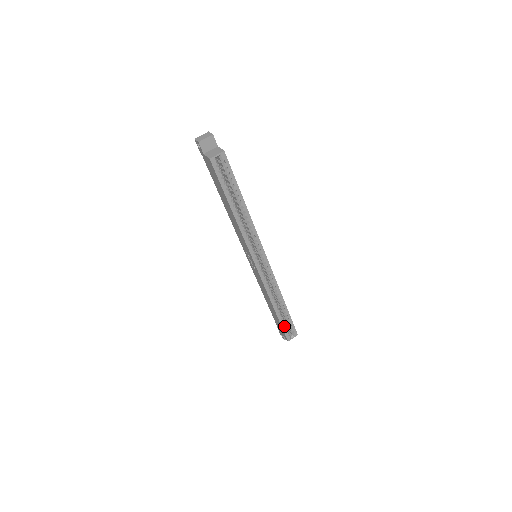
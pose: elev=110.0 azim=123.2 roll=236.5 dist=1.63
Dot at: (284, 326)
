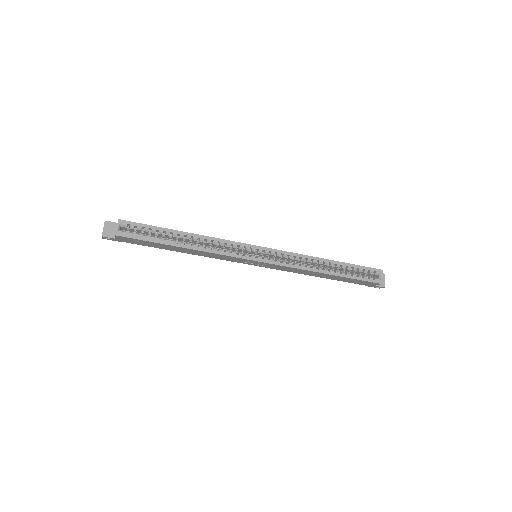
Dot at: (358, 277)
